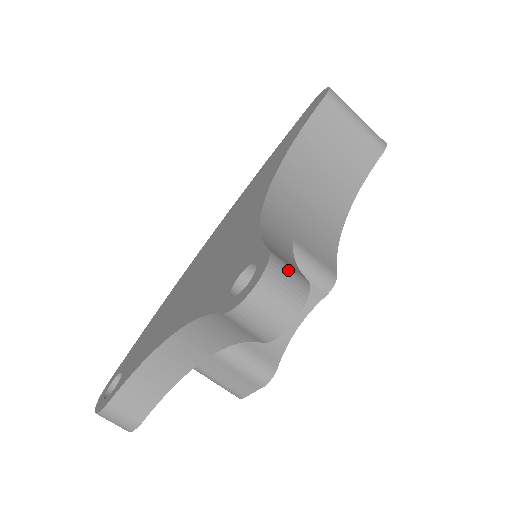
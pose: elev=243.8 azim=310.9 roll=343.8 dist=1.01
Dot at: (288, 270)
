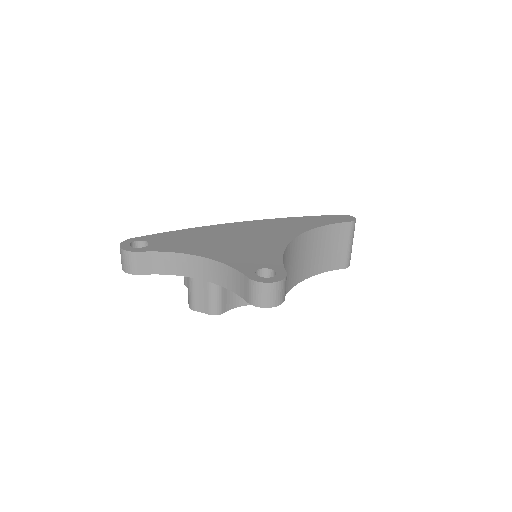
Dot at: occluded
